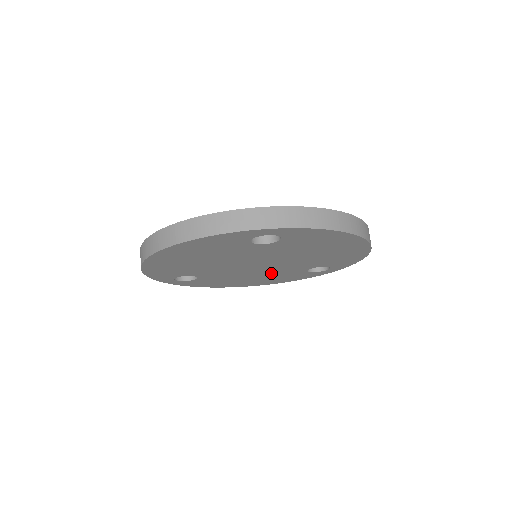
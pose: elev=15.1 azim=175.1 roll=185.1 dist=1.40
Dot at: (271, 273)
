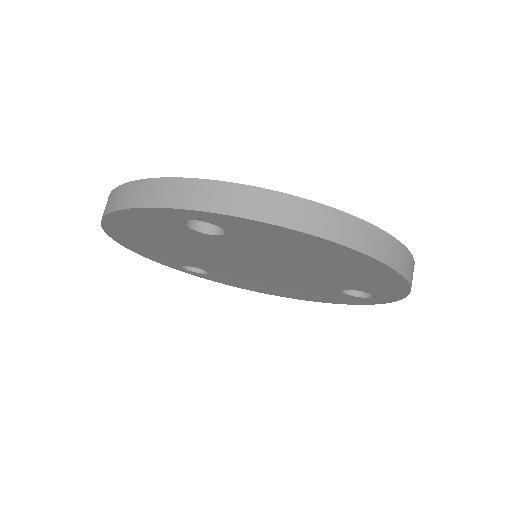
Dot at: (294, 285)
